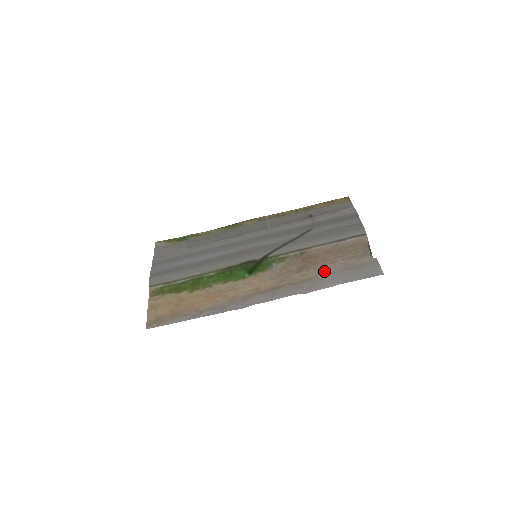
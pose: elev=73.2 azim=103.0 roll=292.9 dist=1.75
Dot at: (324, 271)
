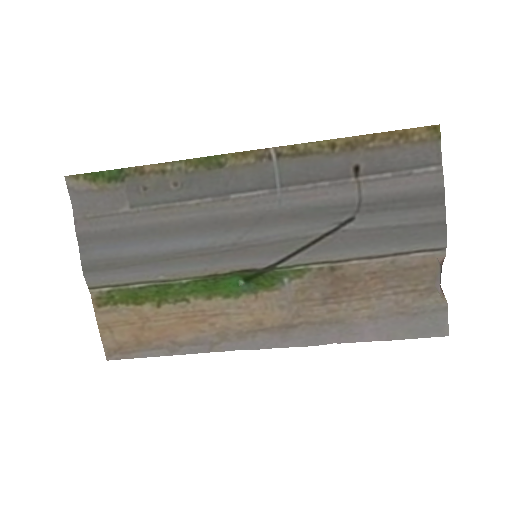
Dot at: (363, 311)
